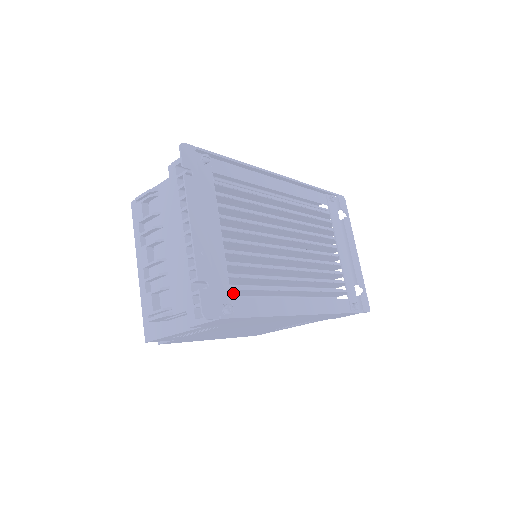
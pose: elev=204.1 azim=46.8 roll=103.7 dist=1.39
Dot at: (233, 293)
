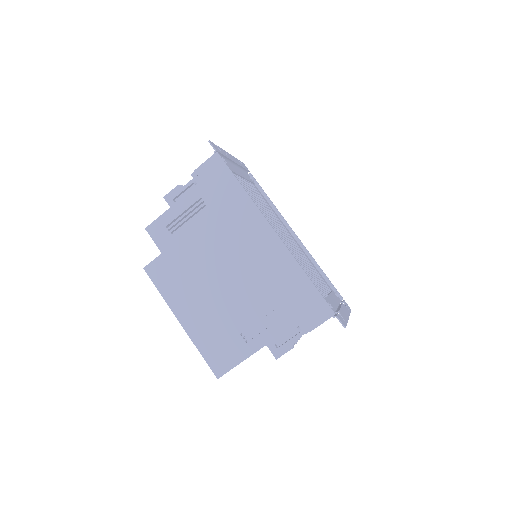
Dot at: occluded
